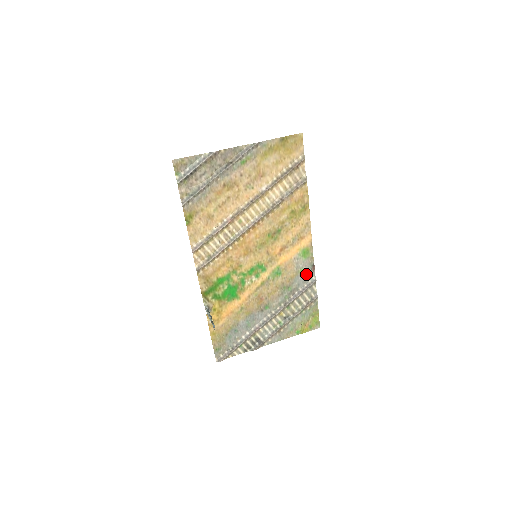
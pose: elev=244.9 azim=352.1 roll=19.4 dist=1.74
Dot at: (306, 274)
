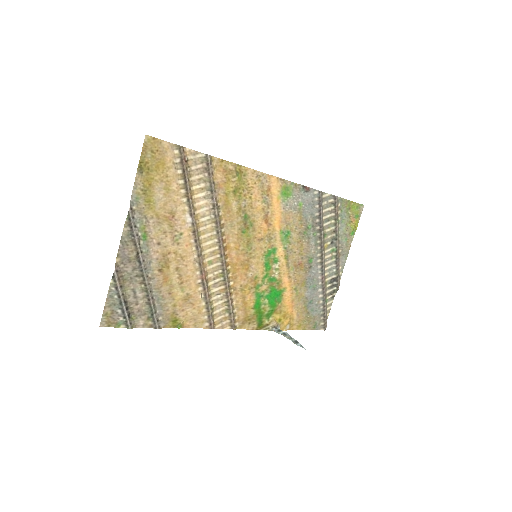
Dot at: (307, 200)
